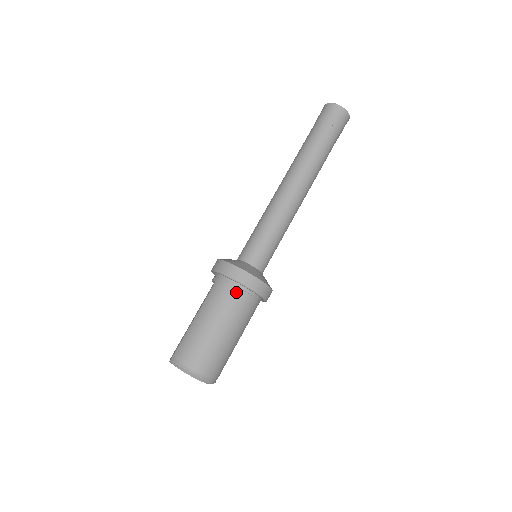
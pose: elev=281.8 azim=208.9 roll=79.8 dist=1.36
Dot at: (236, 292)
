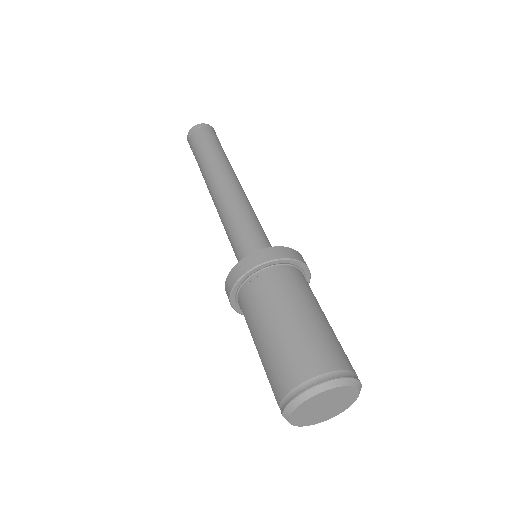
Dot at: (257, 283)
